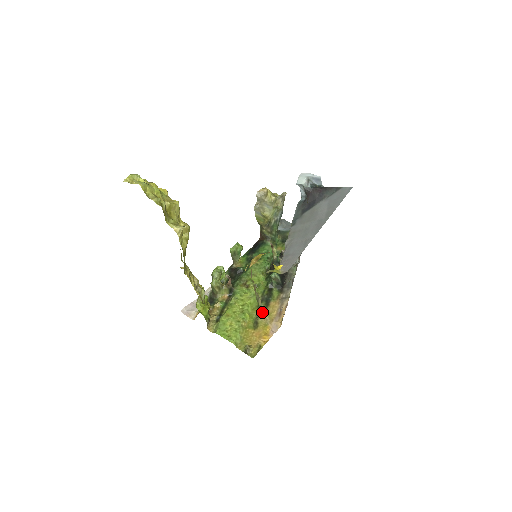
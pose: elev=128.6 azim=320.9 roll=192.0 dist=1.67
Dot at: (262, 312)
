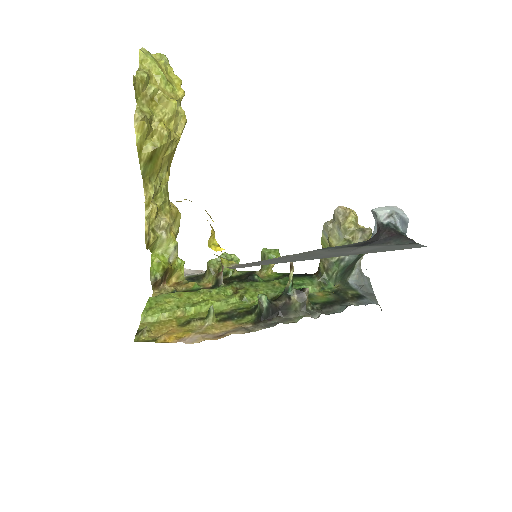
Dot at: (207, 319)
